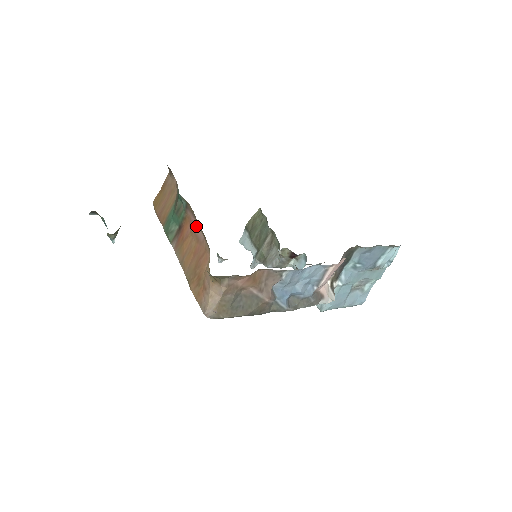
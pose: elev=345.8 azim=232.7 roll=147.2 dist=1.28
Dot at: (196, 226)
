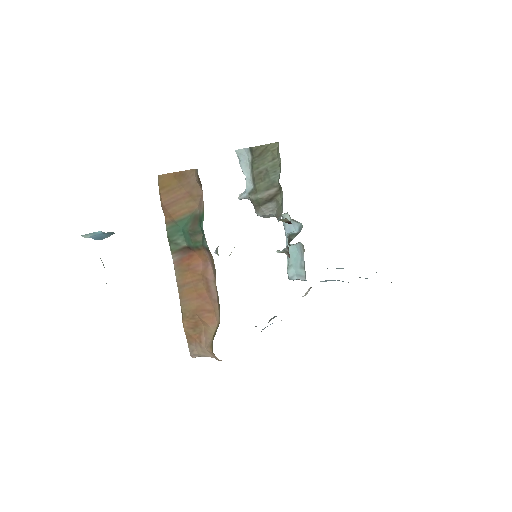
Dot at: (212, 280)
